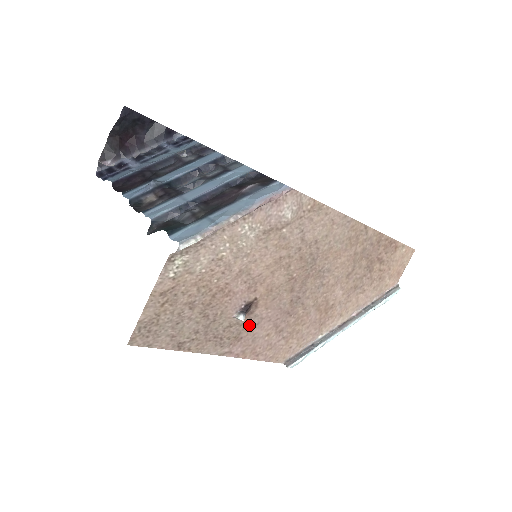
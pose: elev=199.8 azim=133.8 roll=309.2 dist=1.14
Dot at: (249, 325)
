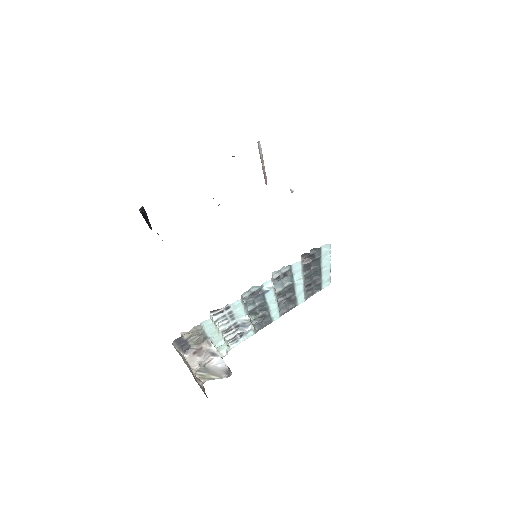
Dot at: occluded
